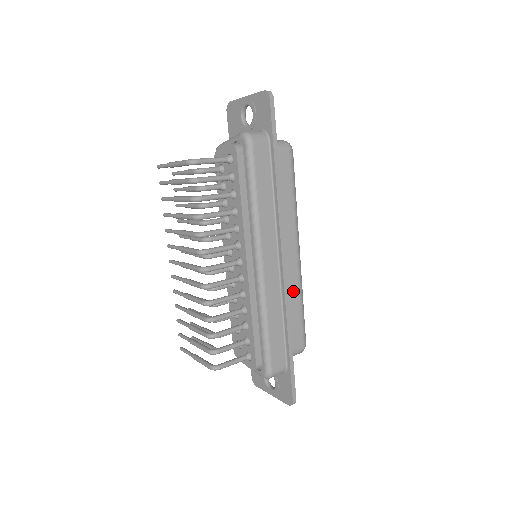
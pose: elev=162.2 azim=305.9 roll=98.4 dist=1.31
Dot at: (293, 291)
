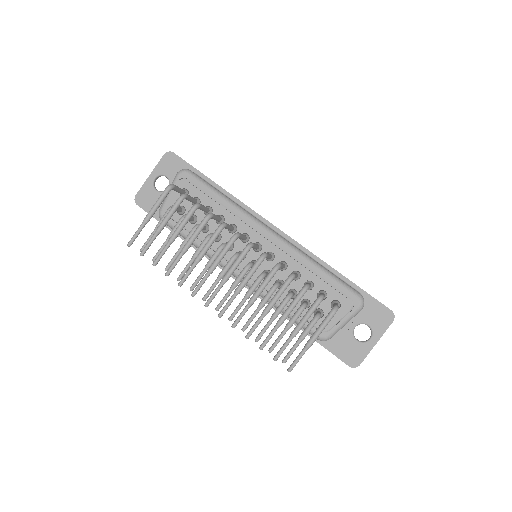
Dot at: occluded
